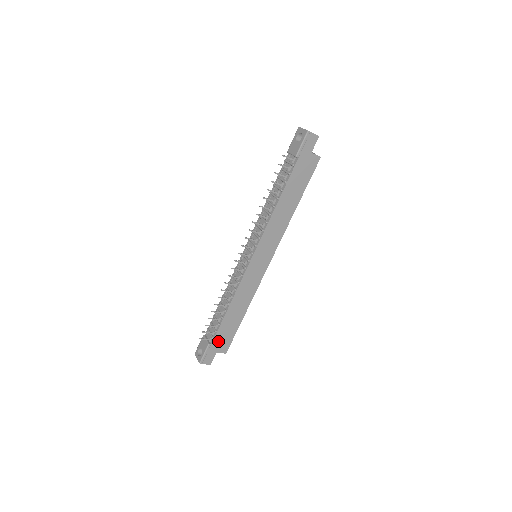
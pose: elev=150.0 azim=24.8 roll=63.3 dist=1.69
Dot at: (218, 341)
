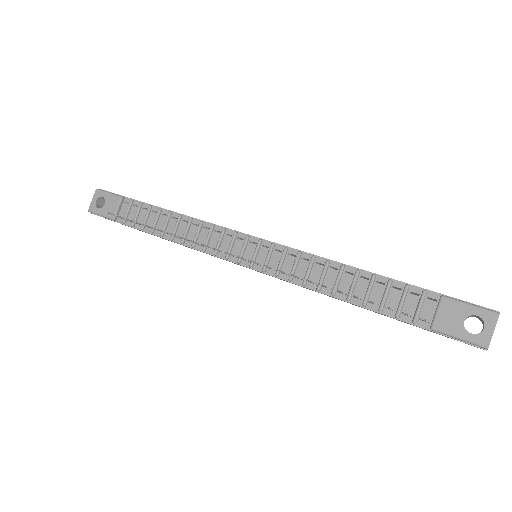
Dot at: occluded
